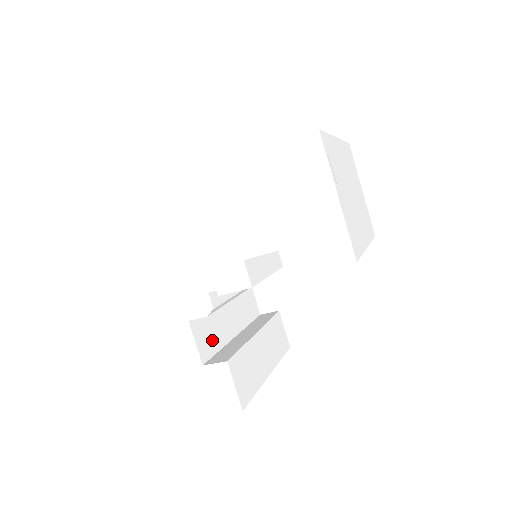
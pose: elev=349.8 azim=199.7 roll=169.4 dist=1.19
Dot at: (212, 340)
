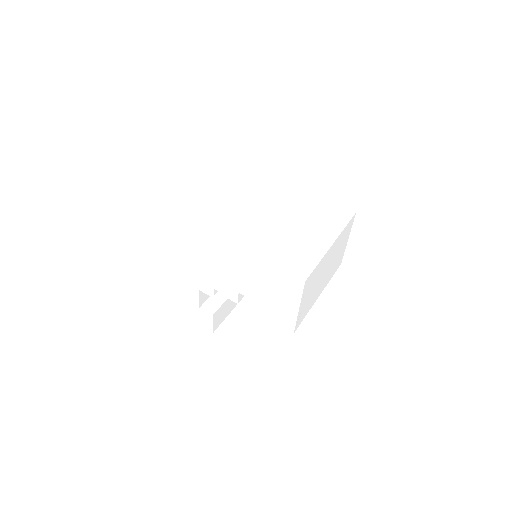
Dot at: occluded
